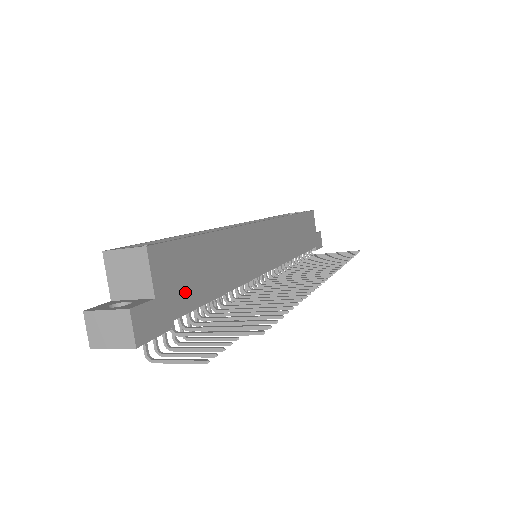
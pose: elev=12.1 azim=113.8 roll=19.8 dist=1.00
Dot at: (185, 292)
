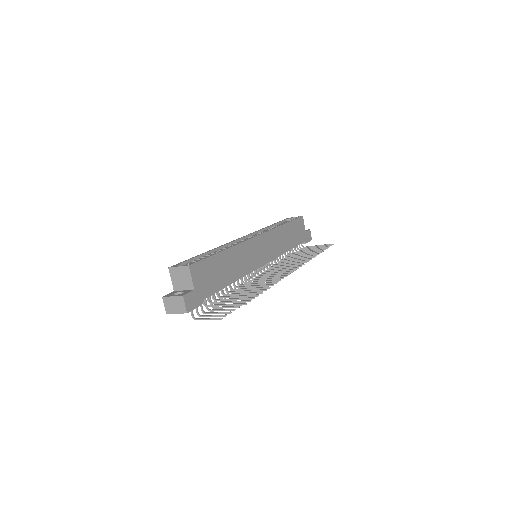
Dot at: (210, 285)
